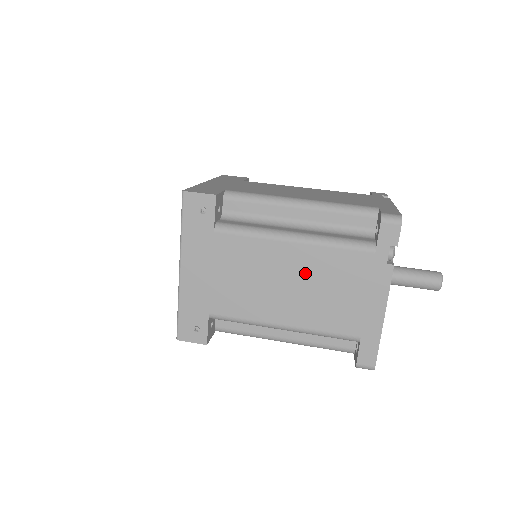
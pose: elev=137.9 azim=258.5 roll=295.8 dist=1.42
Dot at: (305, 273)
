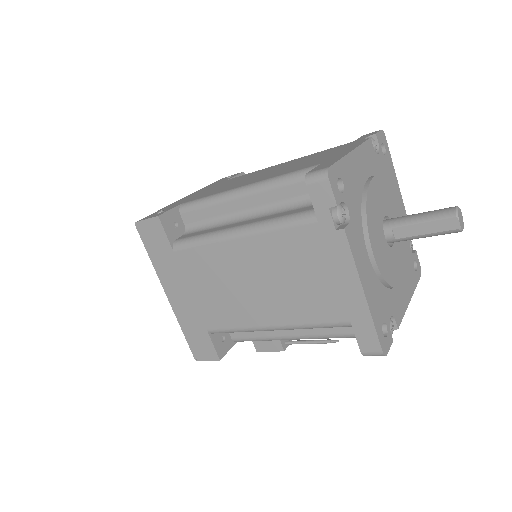
Dot at: (286, 165)
